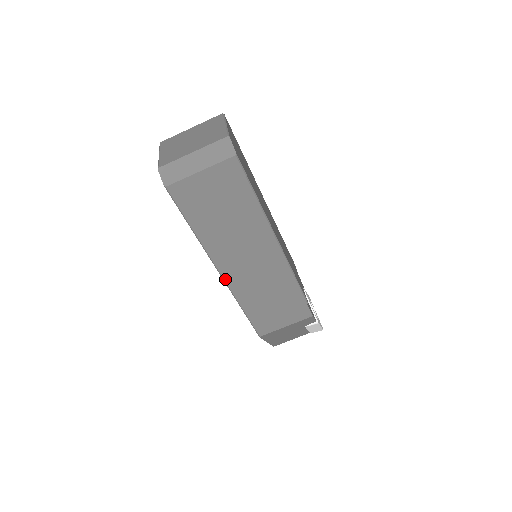
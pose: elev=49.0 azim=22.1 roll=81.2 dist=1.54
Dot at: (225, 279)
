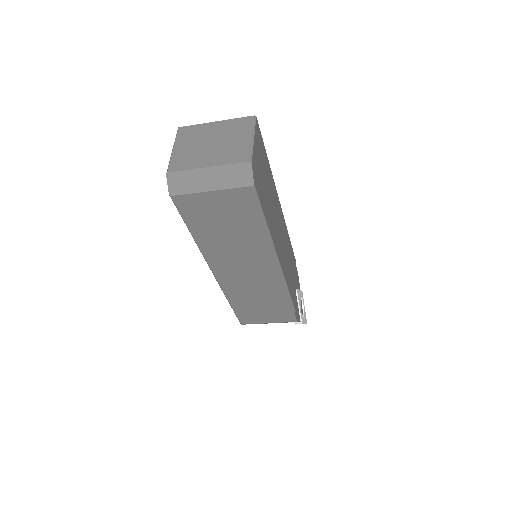
Dot at: (217, 278)
